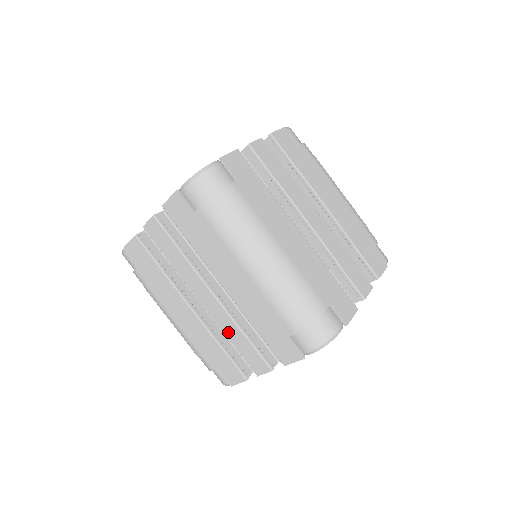
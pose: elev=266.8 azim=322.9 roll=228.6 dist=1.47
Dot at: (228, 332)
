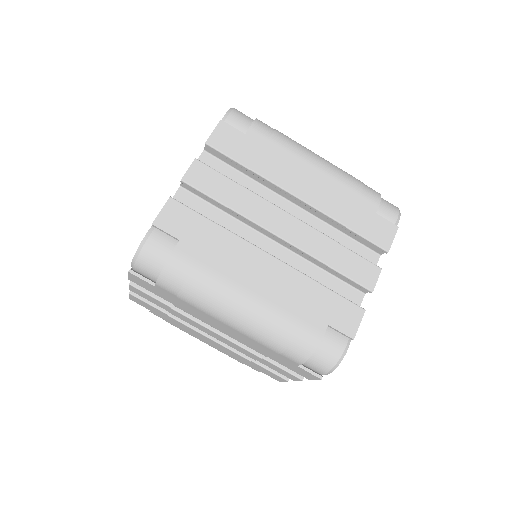
Dot at: (249, 355)
